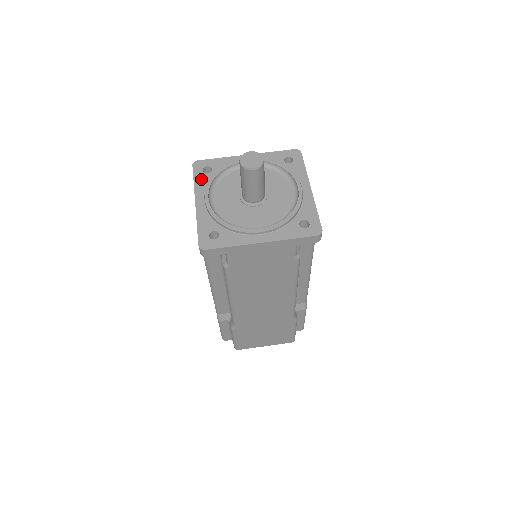
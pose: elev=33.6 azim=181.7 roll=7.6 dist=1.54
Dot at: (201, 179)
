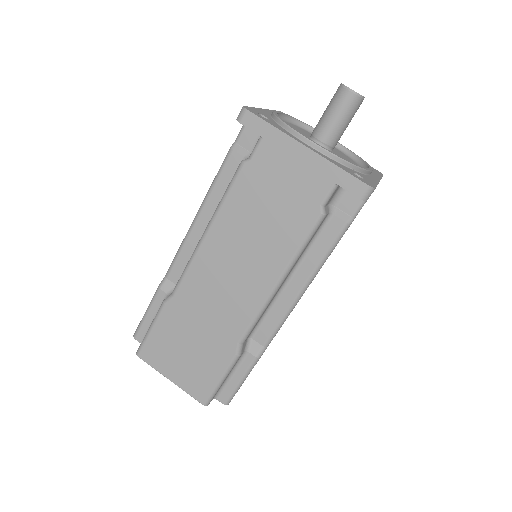
Dot at: occluded
